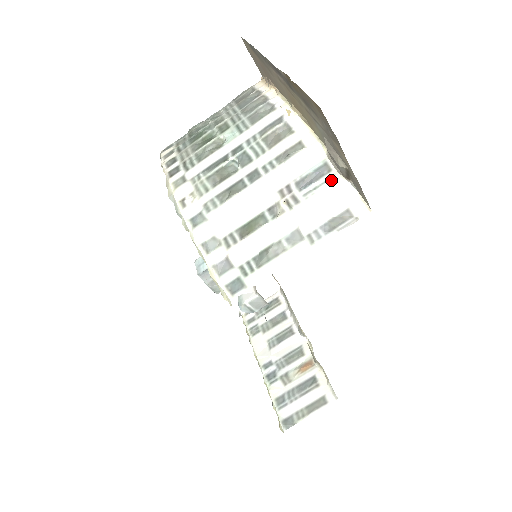
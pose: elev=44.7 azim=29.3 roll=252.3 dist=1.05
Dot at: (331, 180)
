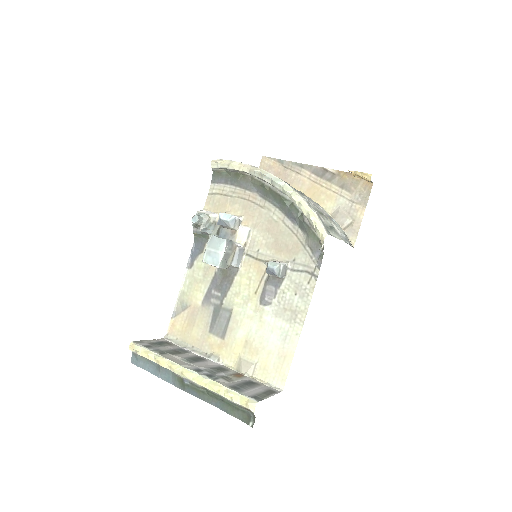
Dot at: (339, 225)
